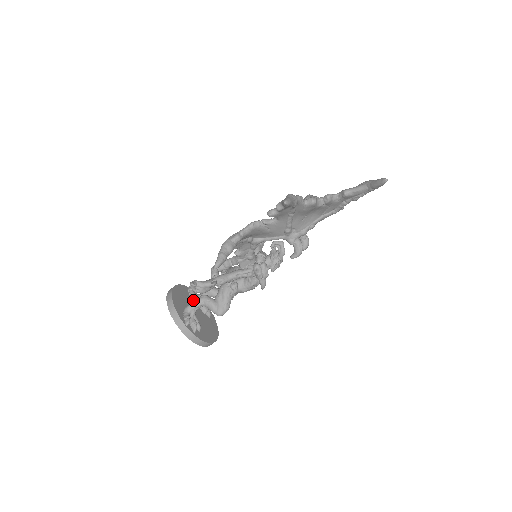
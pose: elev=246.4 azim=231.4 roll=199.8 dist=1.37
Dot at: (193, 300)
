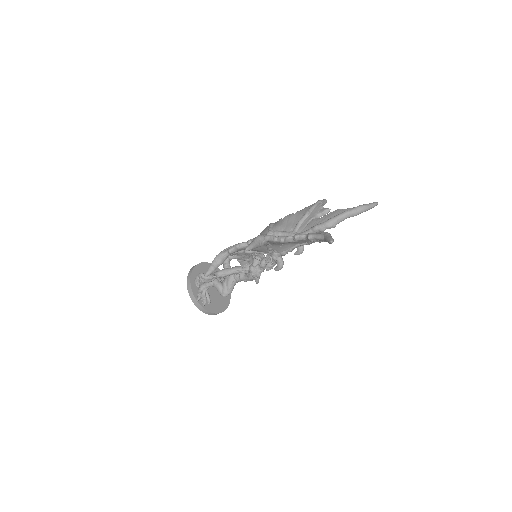
Dot at: occluded
